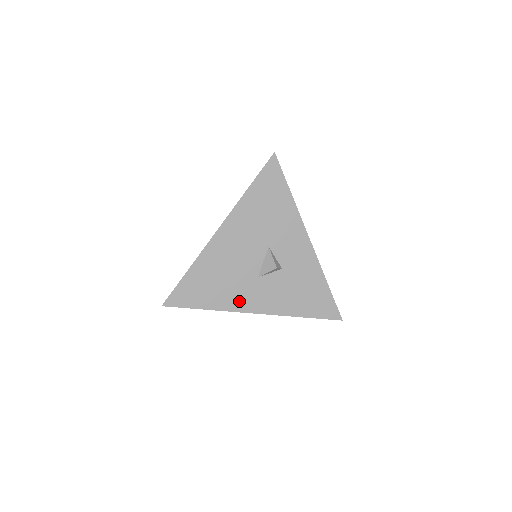
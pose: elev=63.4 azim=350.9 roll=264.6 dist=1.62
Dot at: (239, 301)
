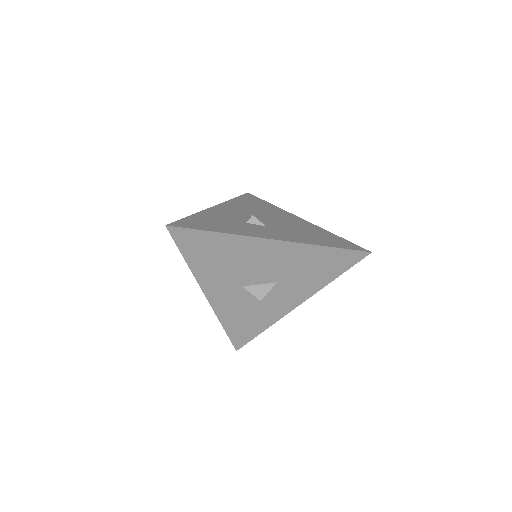
Dot at: (211, 282)
